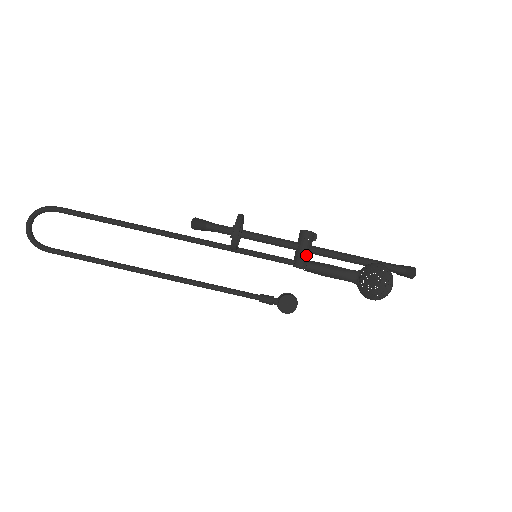
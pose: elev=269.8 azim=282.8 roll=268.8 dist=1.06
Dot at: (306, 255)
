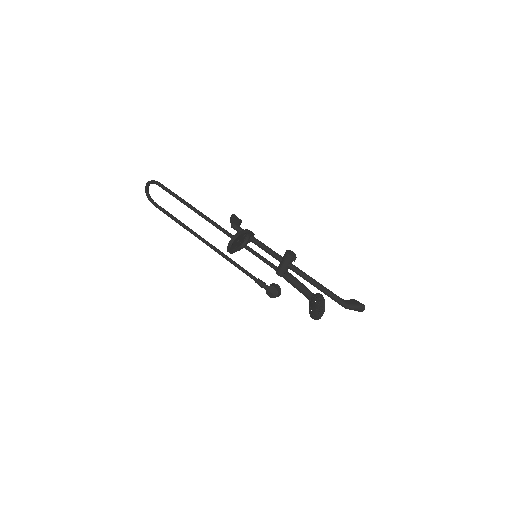
Dot at: (284, 269)
